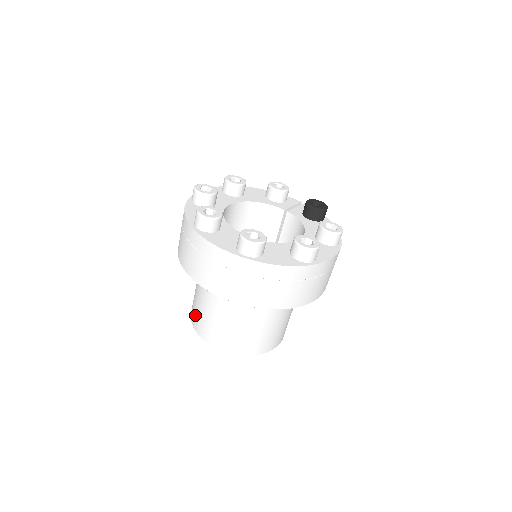
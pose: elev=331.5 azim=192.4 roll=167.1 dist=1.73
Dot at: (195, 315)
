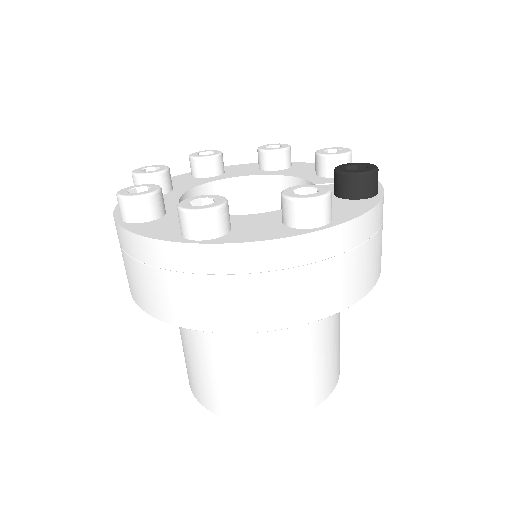
Dot at: occluded
